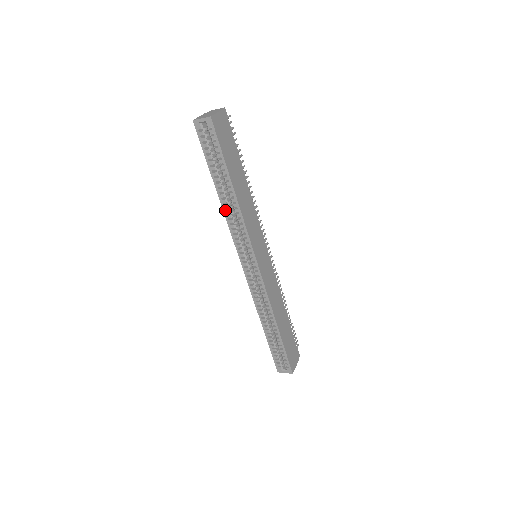
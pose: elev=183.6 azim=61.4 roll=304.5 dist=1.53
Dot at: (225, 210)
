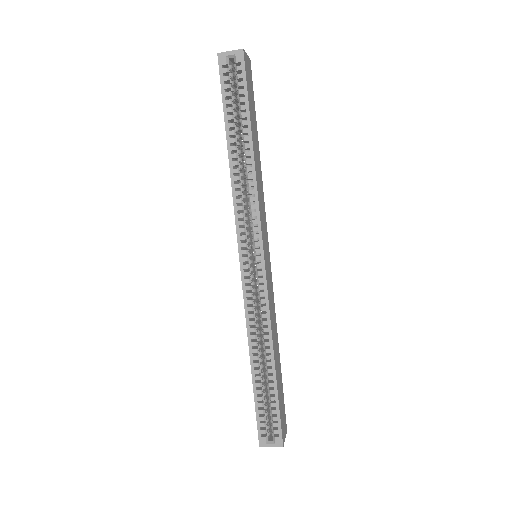
Dot at: (233, 176)
